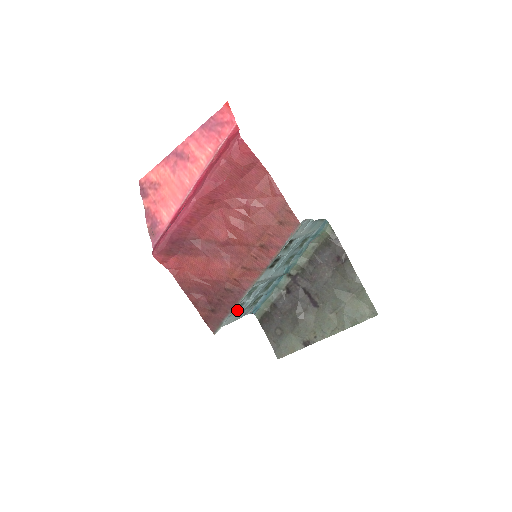
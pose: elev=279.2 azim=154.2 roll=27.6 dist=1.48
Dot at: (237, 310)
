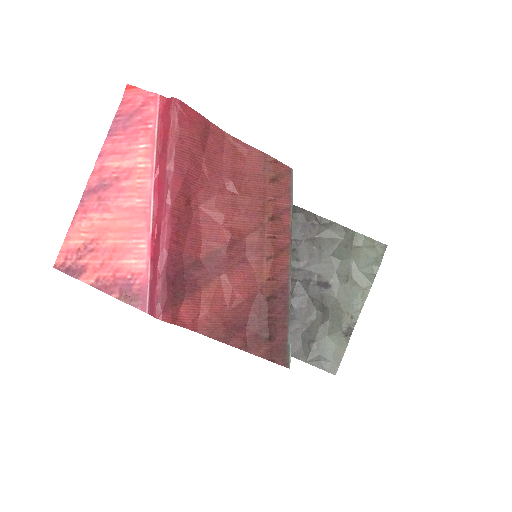
Dot at: occluded
